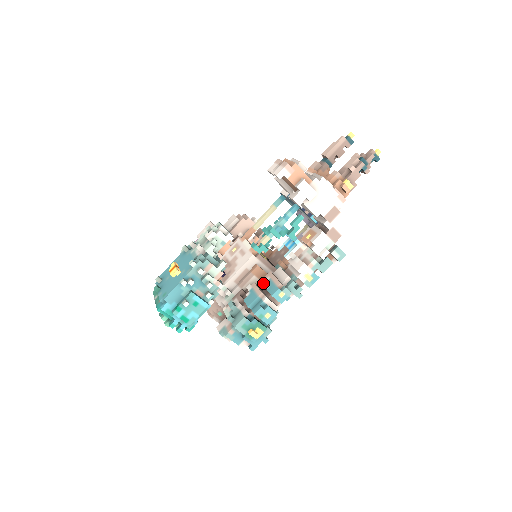
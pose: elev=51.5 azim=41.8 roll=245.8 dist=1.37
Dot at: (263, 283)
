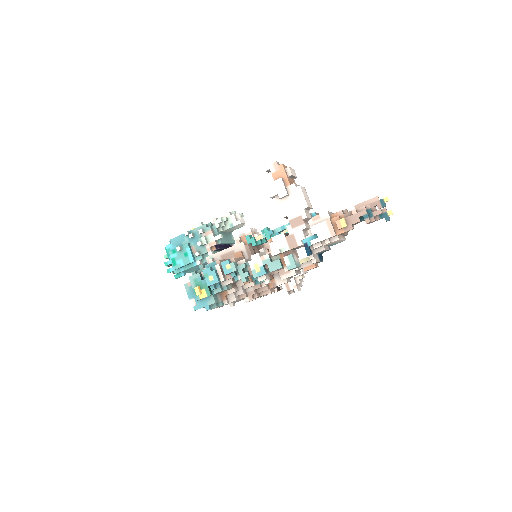
Dot at: occluded
